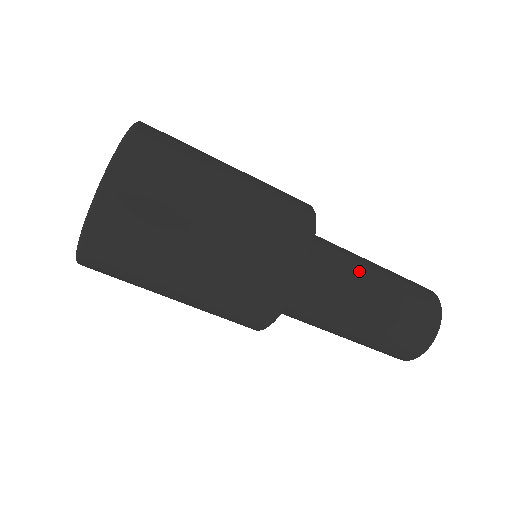
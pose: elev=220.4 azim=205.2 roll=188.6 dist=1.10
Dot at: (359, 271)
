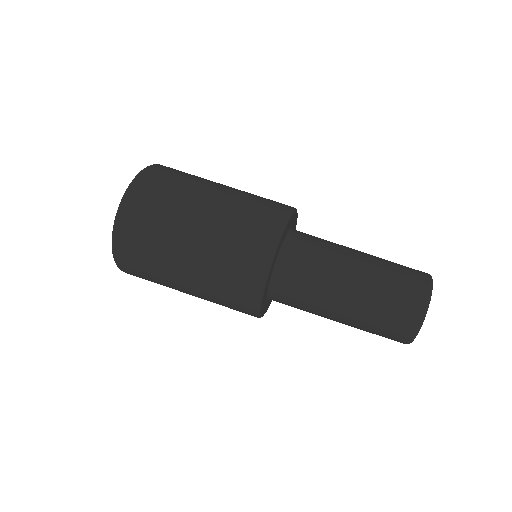
Dot at: (340, 252)
